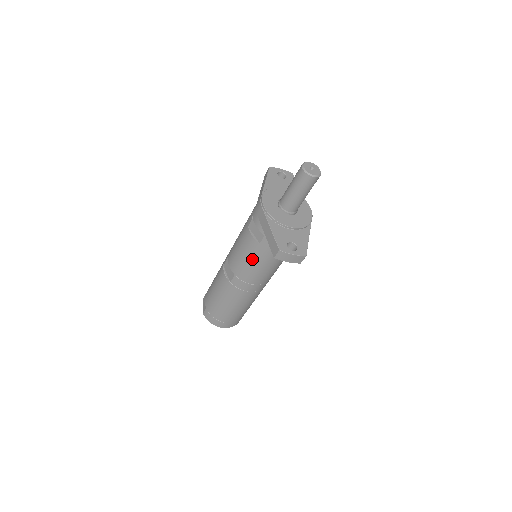
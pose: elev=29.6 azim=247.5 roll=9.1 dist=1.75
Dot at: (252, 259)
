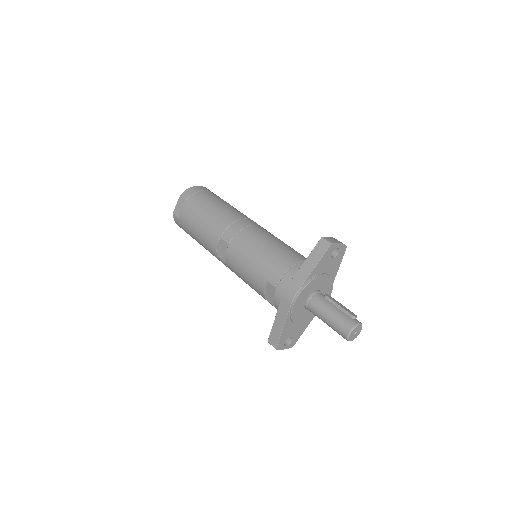
Dot at: (250, 286)
